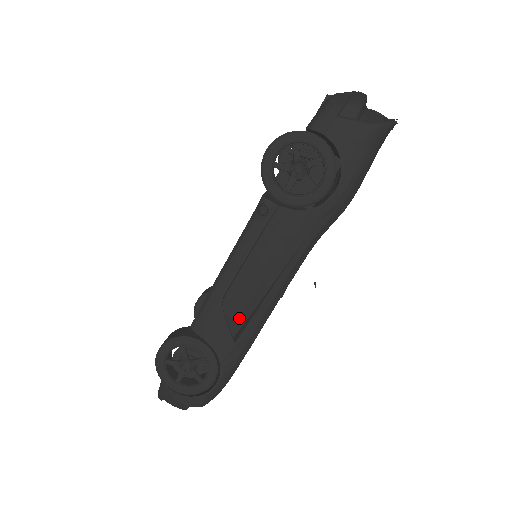
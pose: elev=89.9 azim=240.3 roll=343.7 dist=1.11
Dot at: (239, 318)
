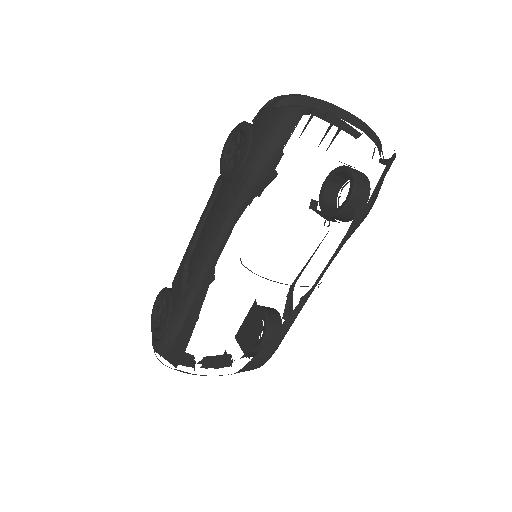
Dot at: occluded
